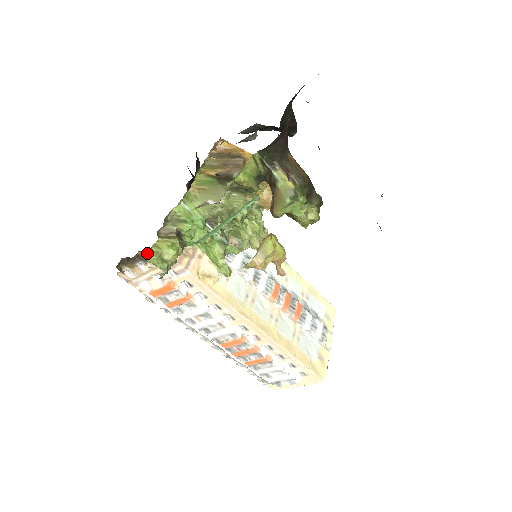
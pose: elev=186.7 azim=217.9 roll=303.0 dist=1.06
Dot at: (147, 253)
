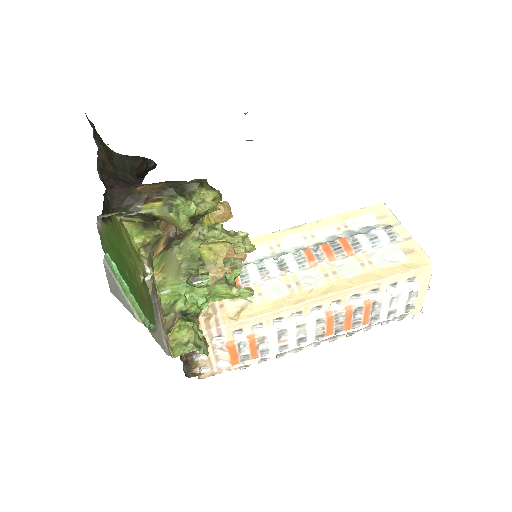
Dot at: occluded
